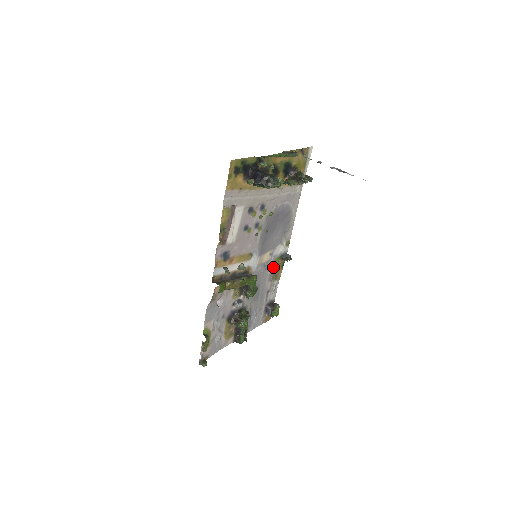
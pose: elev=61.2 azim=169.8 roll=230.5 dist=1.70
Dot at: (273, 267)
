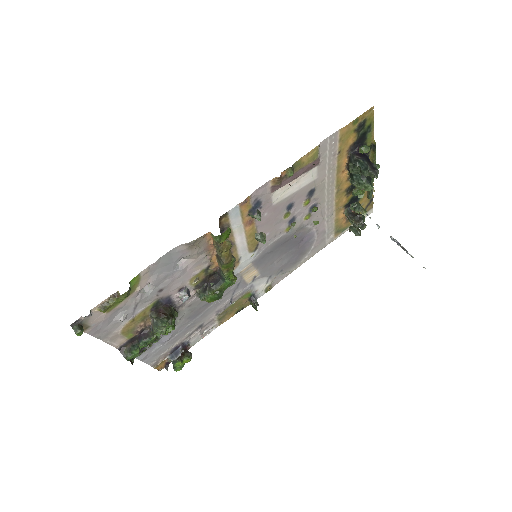
Dot at: (237, 299)
